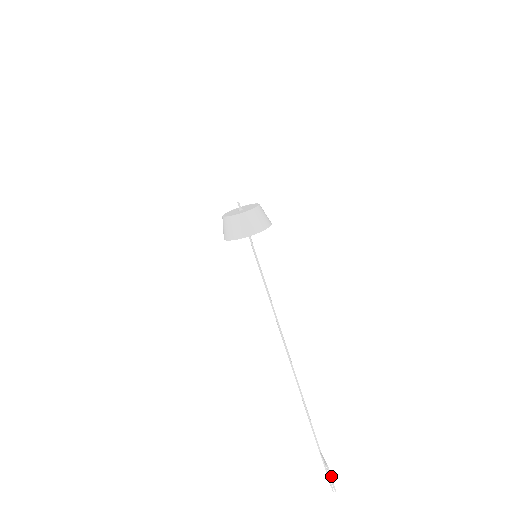
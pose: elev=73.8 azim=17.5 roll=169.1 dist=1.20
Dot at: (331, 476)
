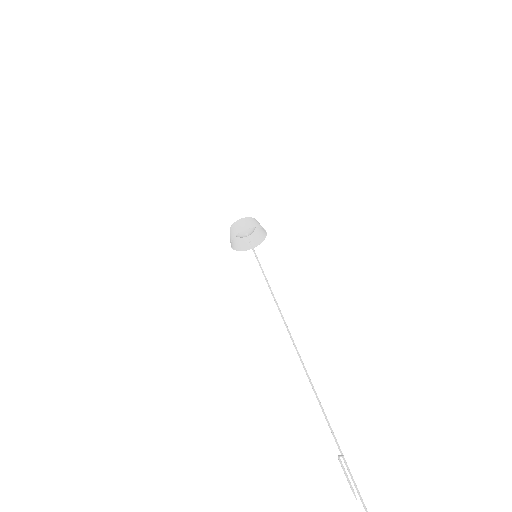
Dot at: (345, 471)
